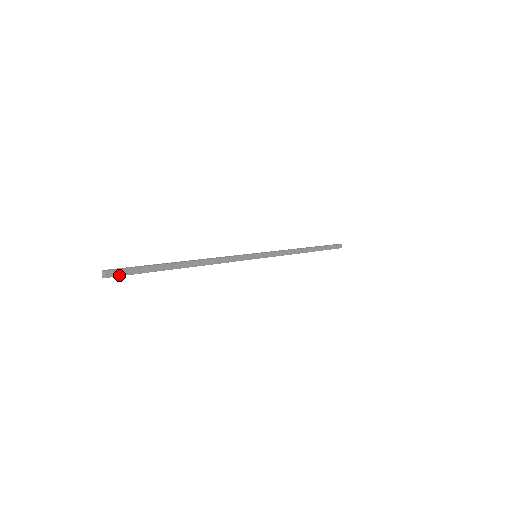
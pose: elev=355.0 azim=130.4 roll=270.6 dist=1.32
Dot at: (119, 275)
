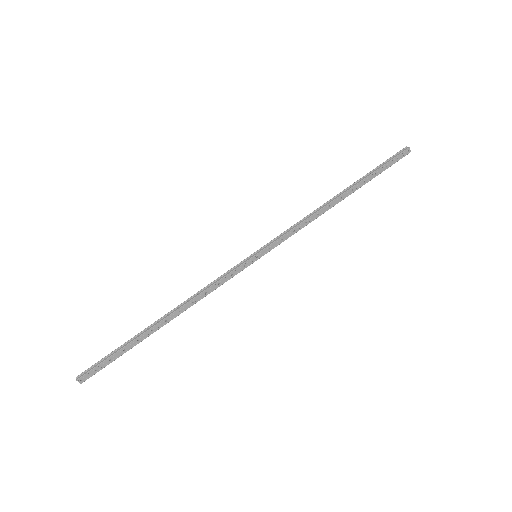
Dot at: (93, 374)
